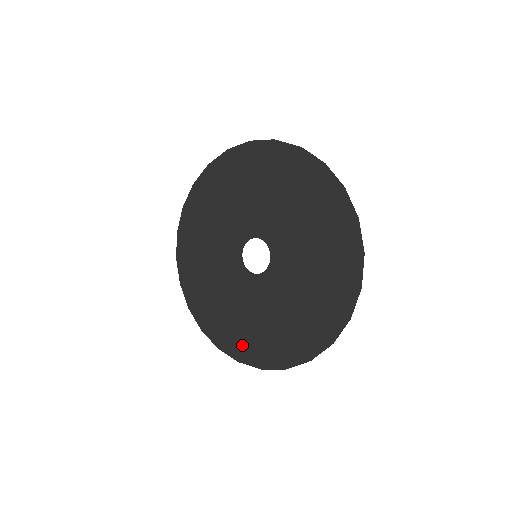
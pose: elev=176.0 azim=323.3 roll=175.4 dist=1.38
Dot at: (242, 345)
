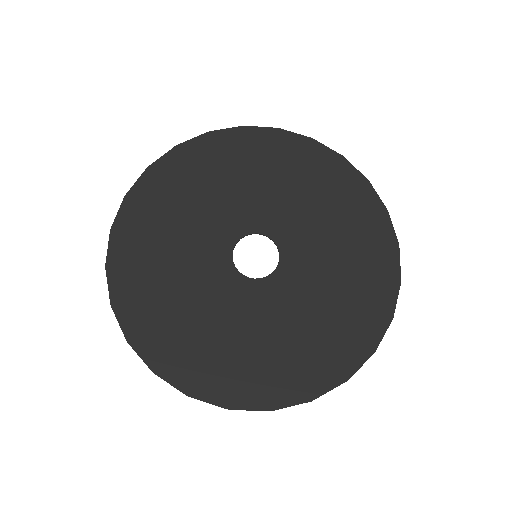
Dot at: (174, 353)
